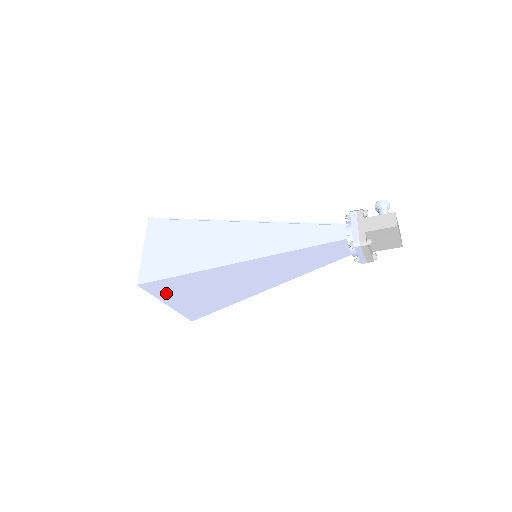
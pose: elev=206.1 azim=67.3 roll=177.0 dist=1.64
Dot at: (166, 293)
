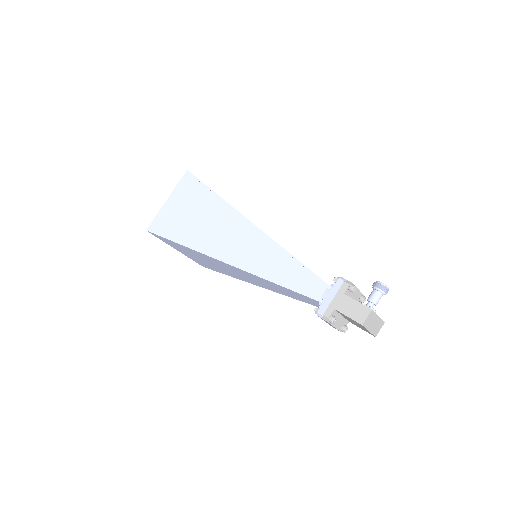
Dot at: (172, 245)
